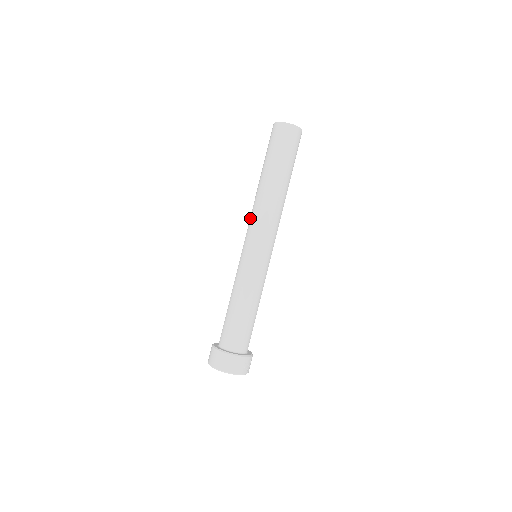
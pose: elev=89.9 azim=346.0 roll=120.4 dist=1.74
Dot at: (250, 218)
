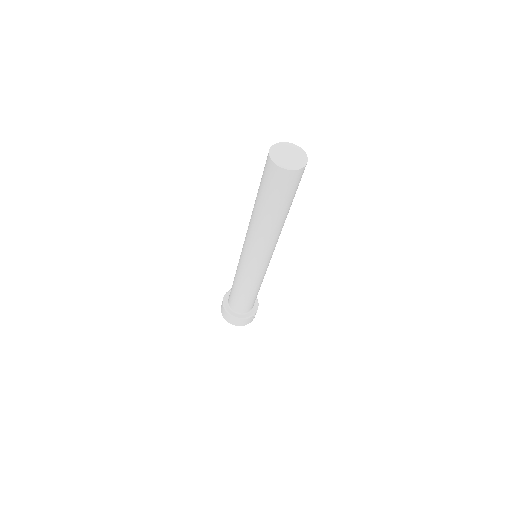
Dot at: (247, 237)
